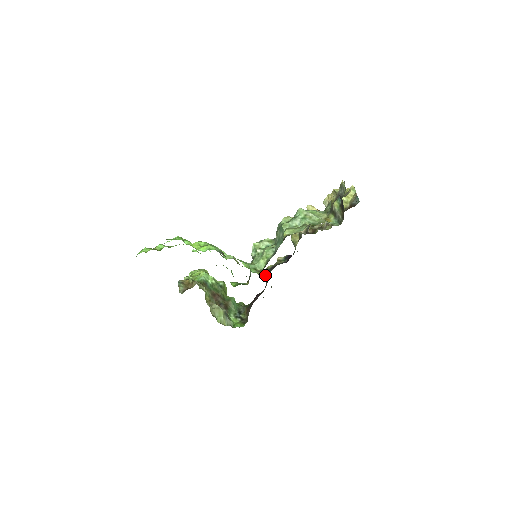
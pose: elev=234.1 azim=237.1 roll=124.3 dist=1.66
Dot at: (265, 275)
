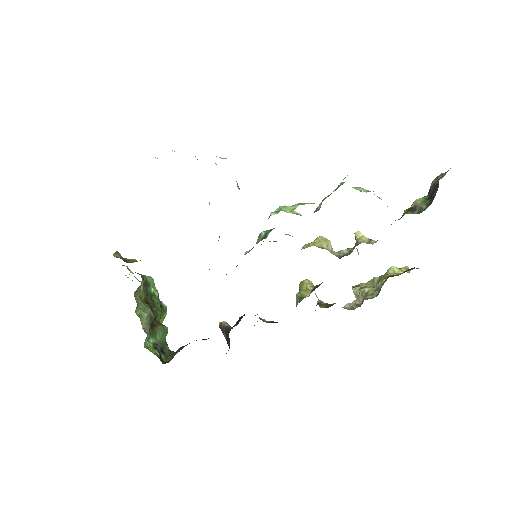
Dot at: occluded
